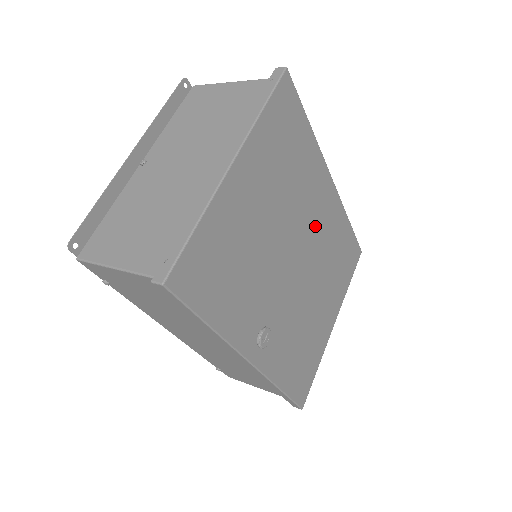
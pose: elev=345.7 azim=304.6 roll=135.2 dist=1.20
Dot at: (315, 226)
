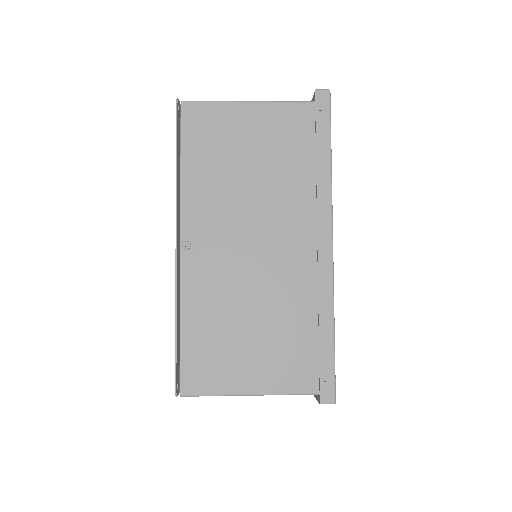
Dot at: occluded
